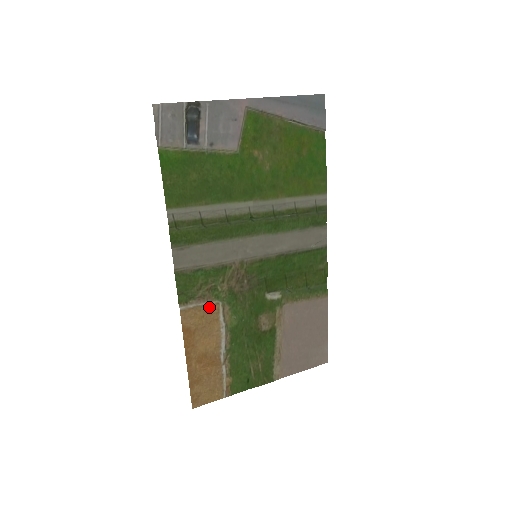
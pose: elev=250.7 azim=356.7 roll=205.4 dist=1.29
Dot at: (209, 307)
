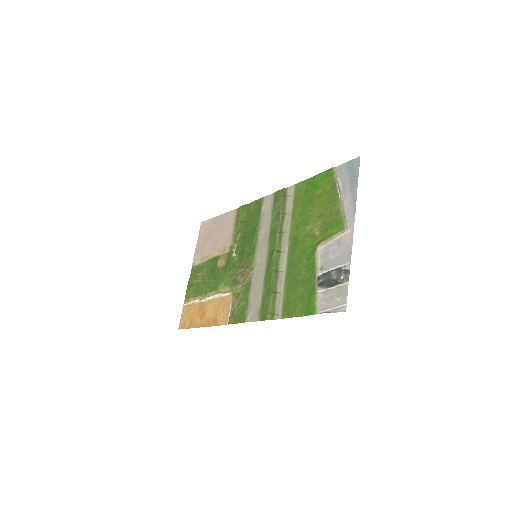
Dot at: (229, 302)
